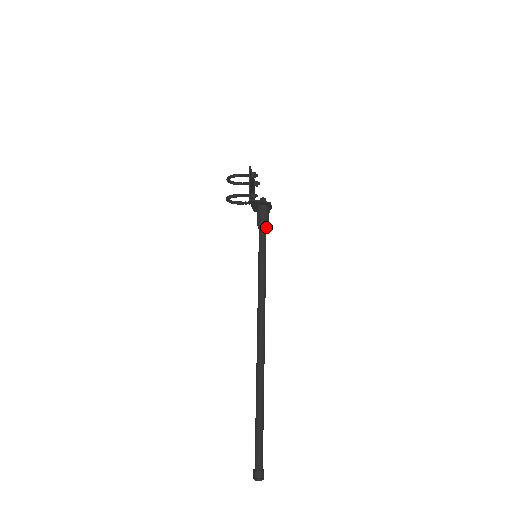
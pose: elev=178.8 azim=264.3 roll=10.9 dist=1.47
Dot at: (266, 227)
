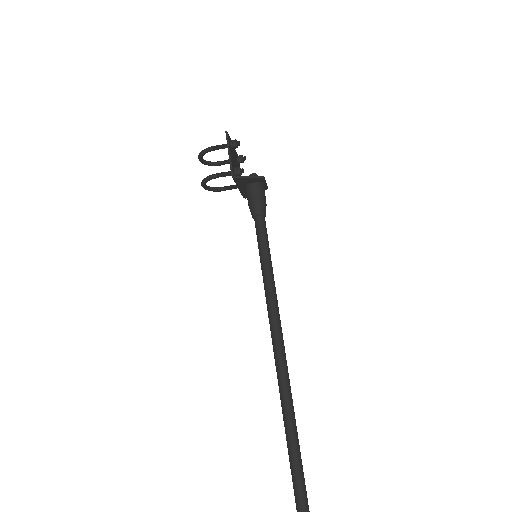
Dot at: (263, 213)
